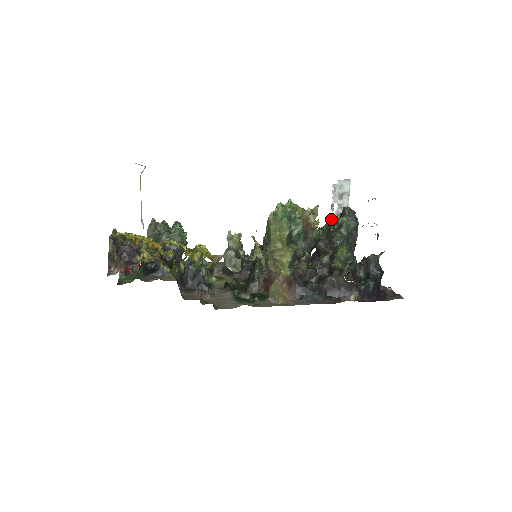
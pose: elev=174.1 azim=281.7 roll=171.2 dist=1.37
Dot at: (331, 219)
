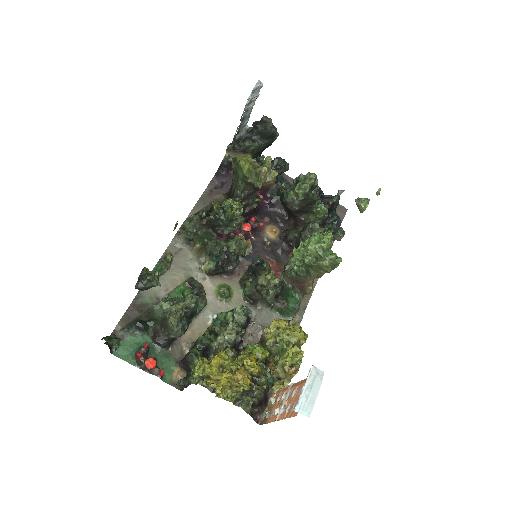
Dot at: (308, 186)
